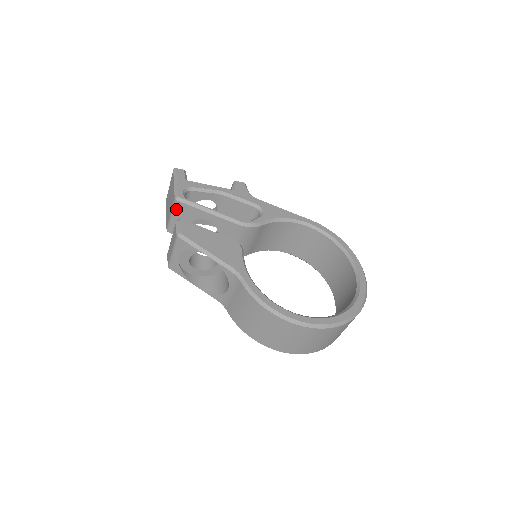
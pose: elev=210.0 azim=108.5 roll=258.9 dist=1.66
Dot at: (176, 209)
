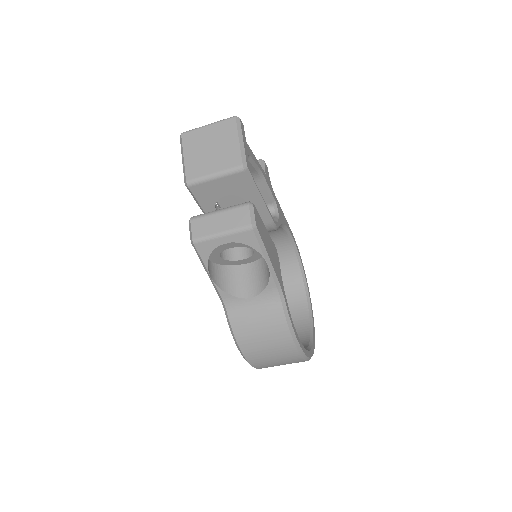
Dot at: (231, 175)
